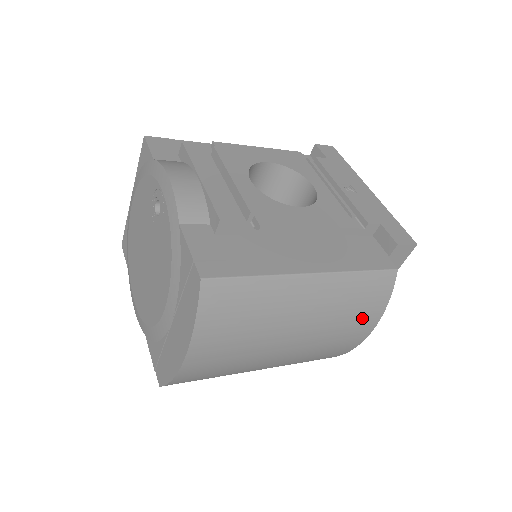
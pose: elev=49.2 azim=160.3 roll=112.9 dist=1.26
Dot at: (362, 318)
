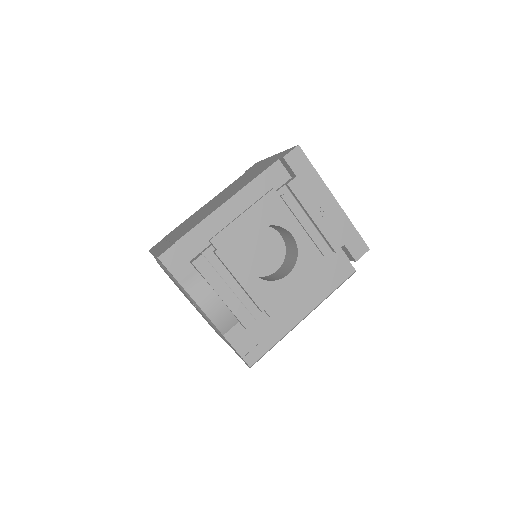
Dot at: occluded
